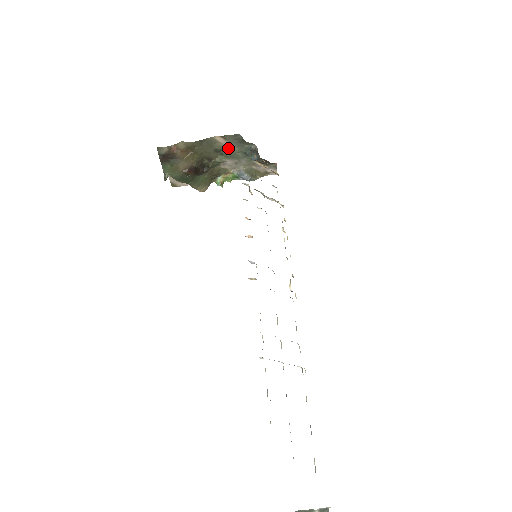
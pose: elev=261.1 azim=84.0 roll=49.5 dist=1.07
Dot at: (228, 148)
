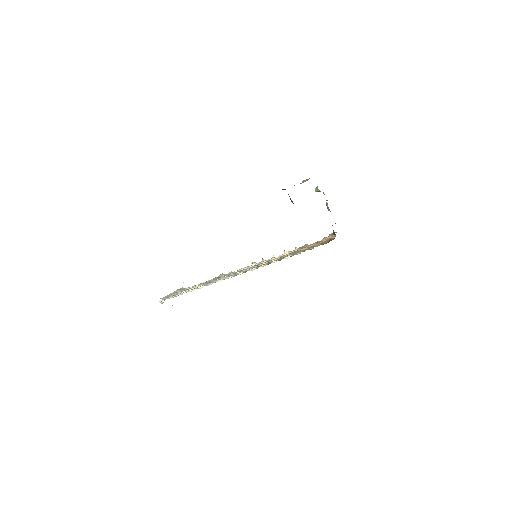
Dot at: occluded
